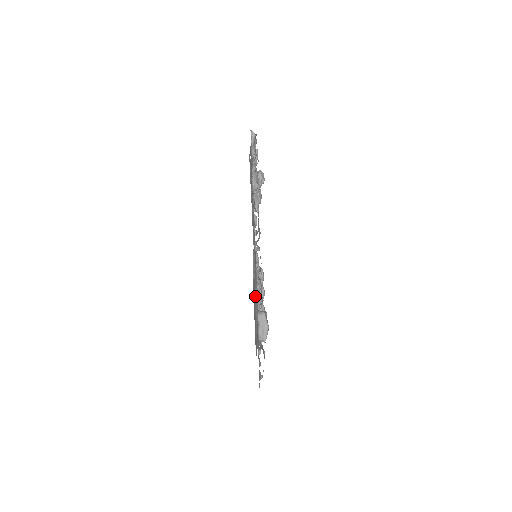
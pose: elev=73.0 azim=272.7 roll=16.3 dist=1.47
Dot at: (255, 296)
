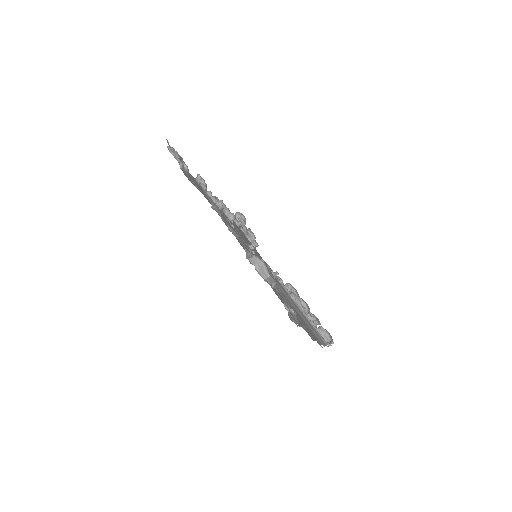
Dot at: (290, 302)
